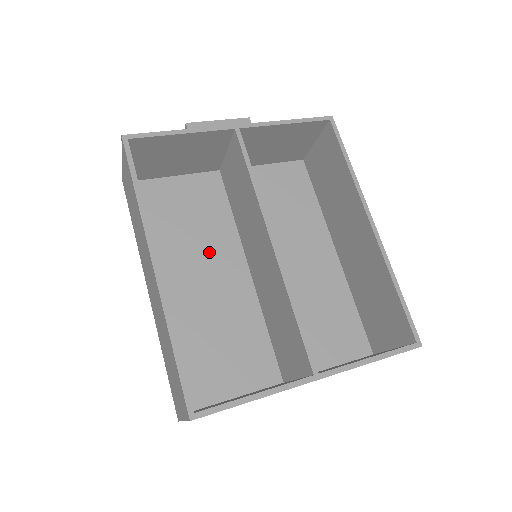
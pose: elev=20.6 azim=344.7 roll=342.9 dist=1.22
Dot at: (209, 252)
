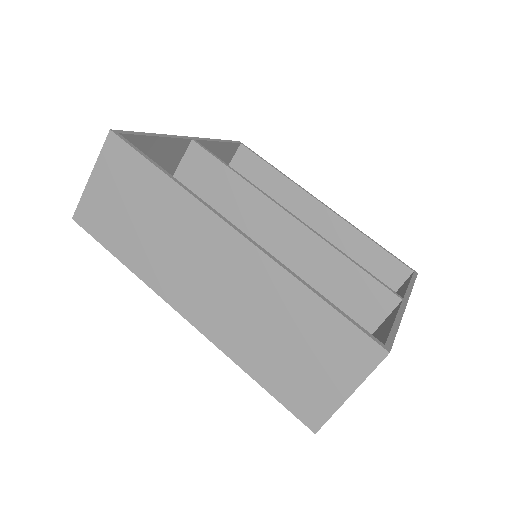
Dot at: occluded
